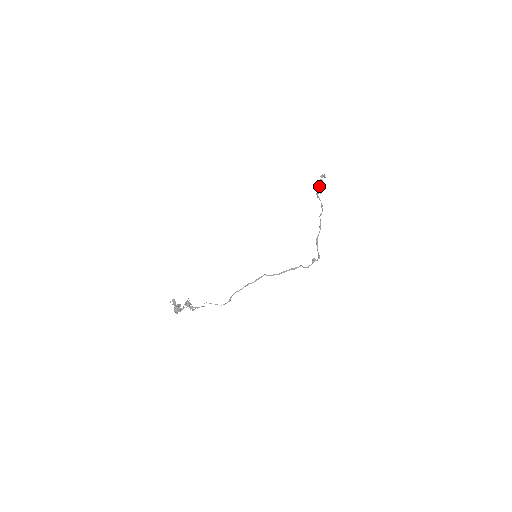
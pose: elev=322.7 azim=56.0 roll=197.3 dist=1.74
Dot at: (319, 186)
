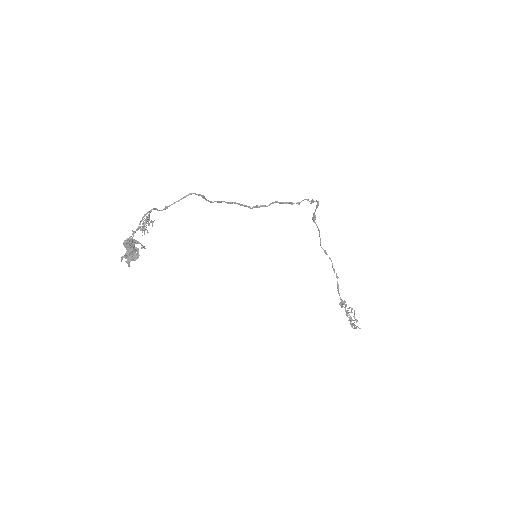
Dot at: (346, 312)
